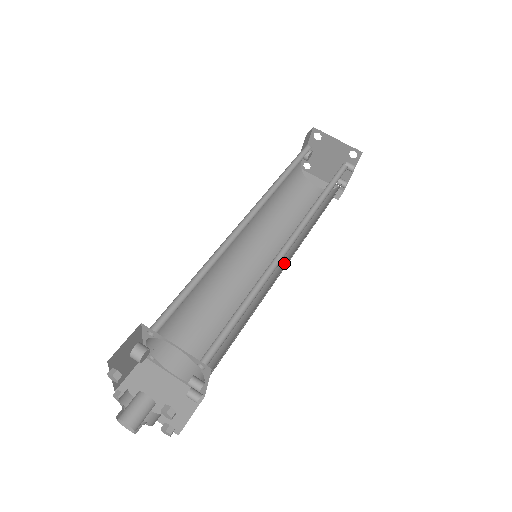
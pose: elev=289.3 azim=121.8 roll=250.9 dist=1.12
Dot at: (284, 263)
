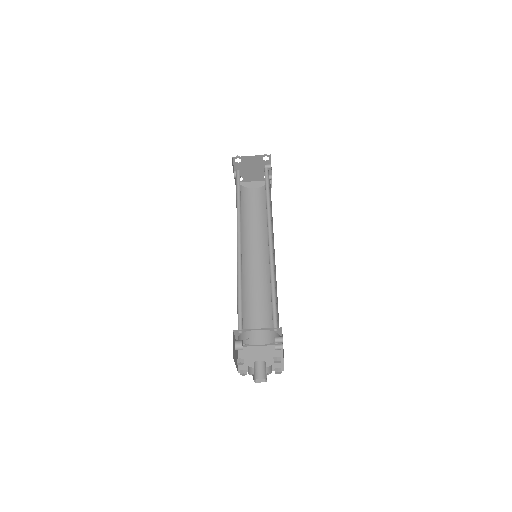
Dot at: occluded
